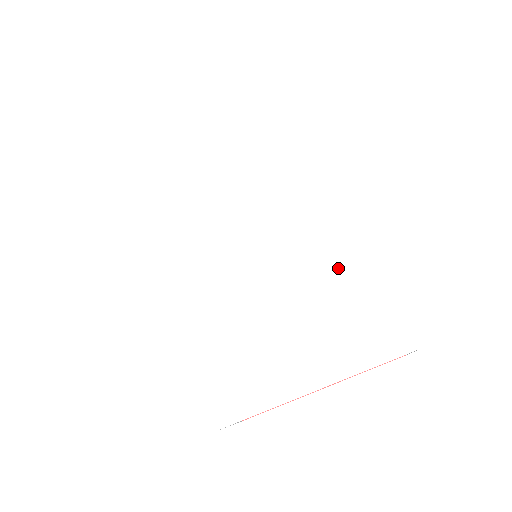
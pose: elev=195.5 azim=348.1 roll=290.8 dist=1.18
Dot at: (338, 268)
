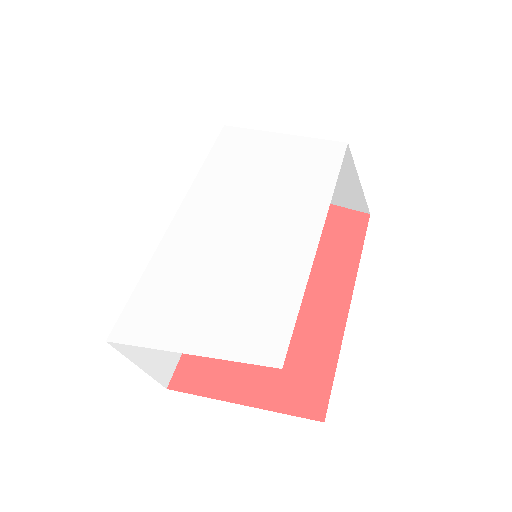
Dot at: (277, 271)
